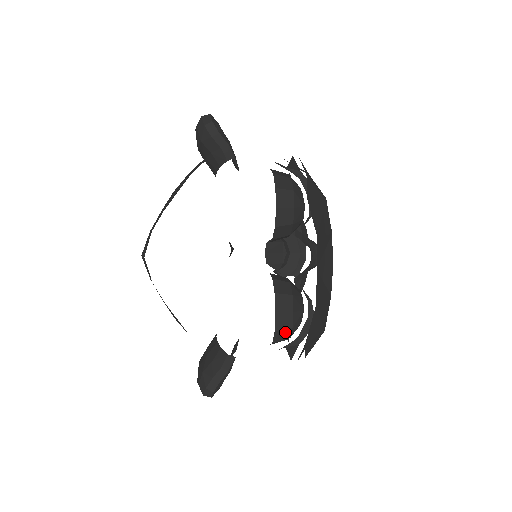
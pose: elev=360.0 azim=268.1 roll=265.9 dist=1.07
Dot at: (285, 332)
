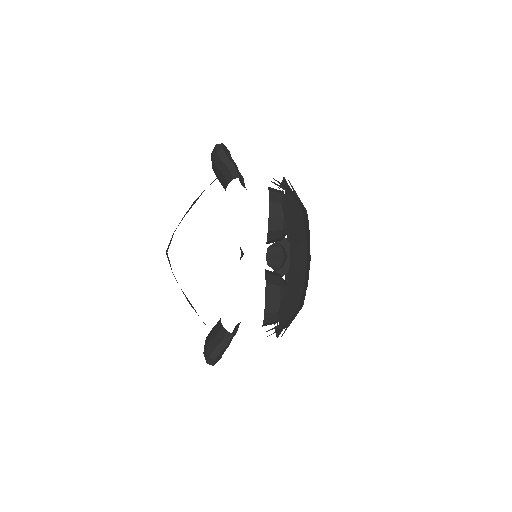
Dot at: (273, 315)
